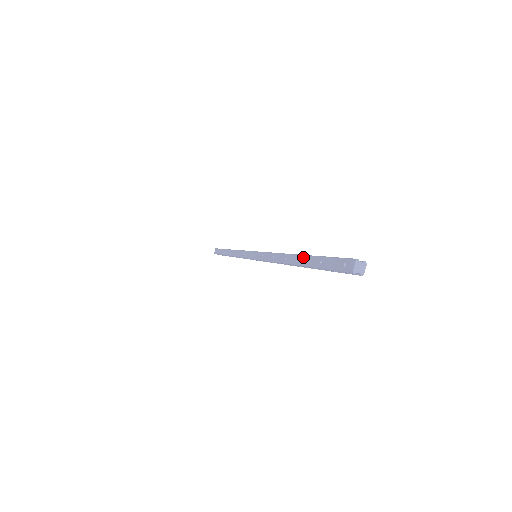
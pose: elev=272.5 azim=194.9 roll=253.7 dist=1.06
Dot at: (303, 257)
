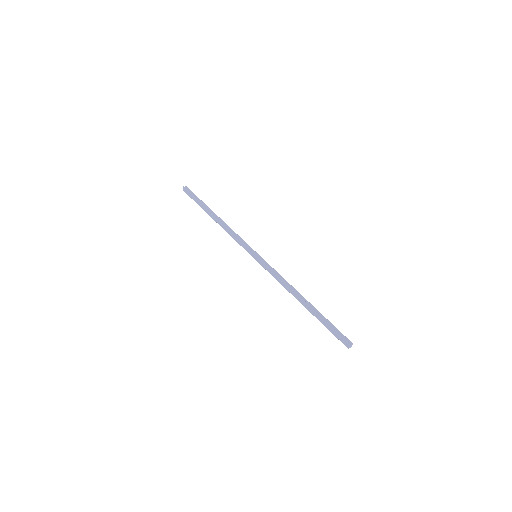
Dot at: (312, 310)
